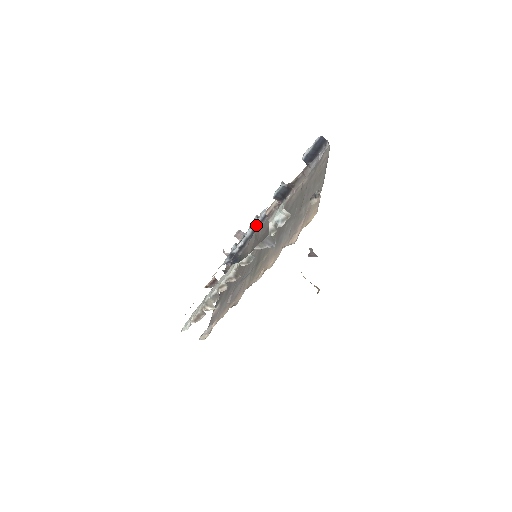
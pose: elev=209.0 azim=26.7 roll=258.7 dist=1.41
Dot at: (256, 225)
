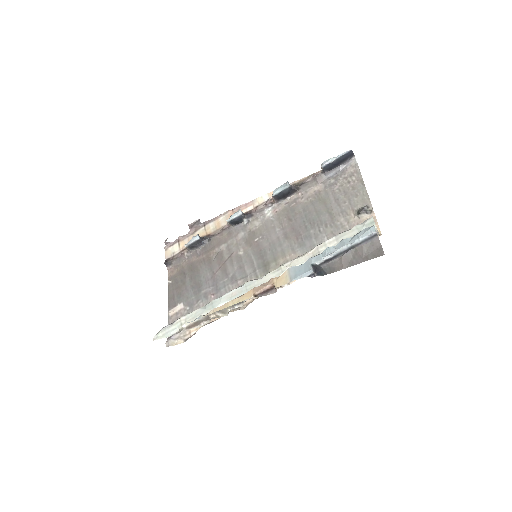
Dot at: (359, 242)
